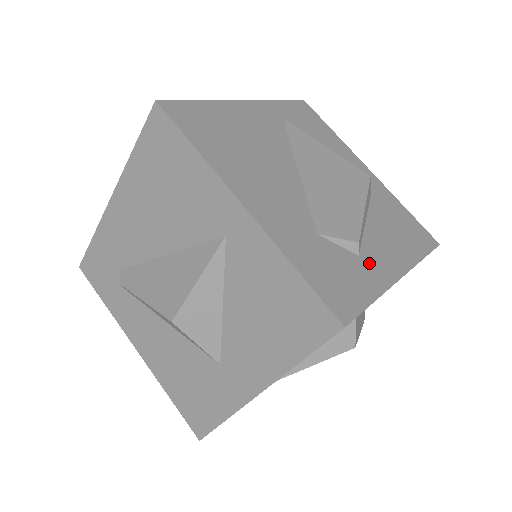
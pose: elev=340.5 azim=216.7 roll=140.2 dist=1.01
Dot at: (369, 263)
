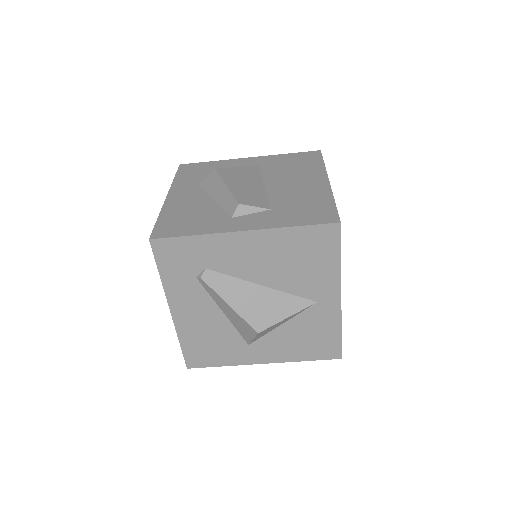
Dot at: occluded
